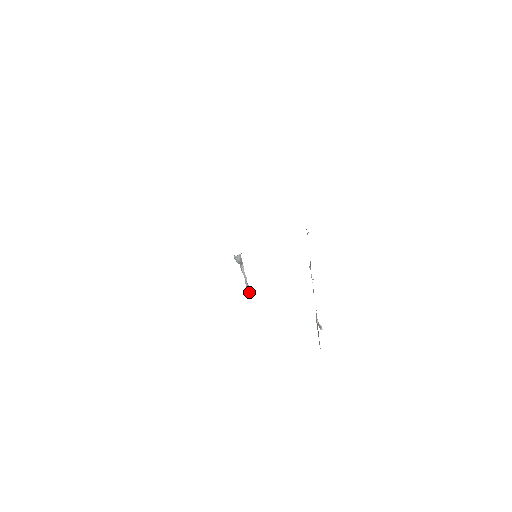
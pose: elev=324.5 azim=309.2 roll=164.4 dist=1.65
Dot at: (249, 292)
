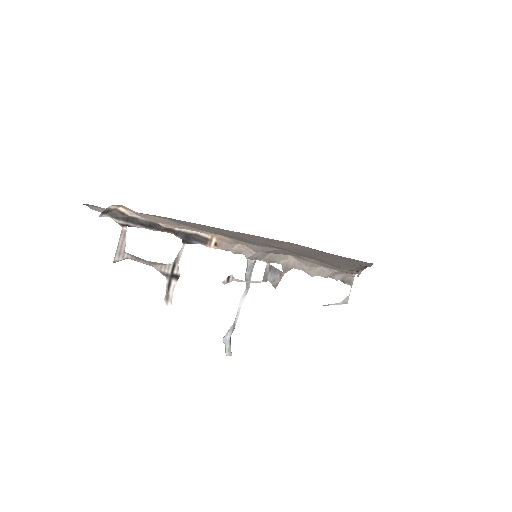
Dot at: (225, 341)
